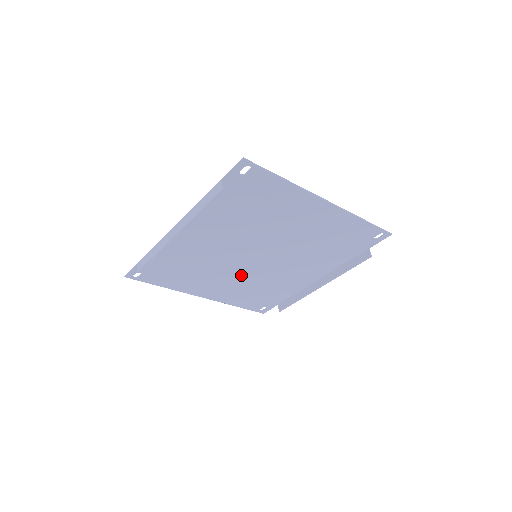
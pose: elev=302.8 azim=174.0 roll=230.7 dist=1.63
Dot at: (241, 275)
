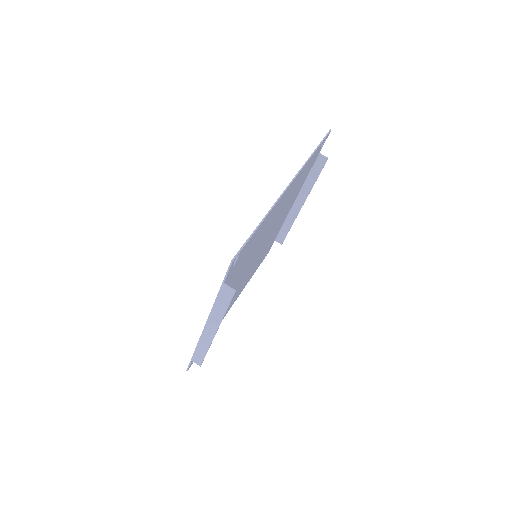
Dot at: (250, 270)
